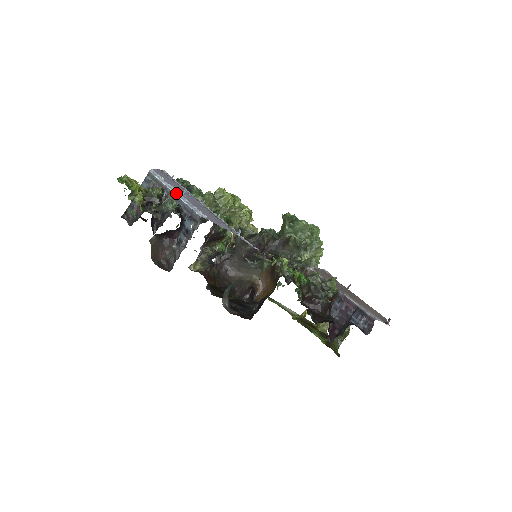
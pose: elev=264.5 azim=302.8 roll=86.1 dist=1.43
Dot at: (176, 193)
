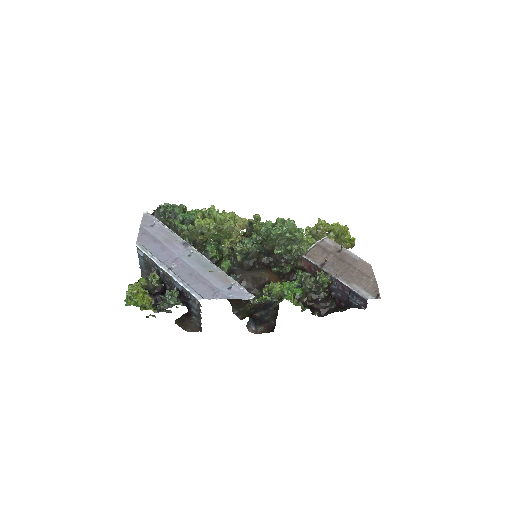
Dot at: (168, 272)
